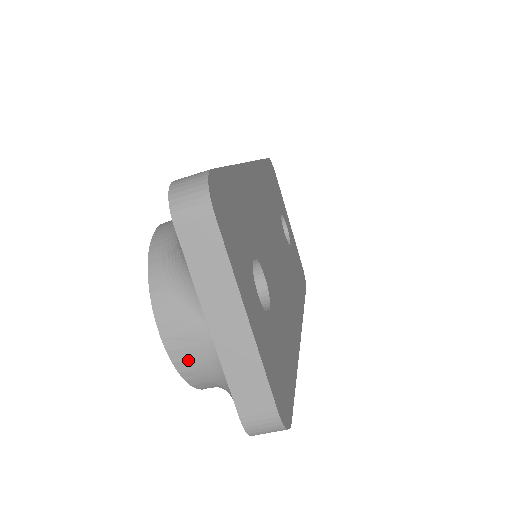
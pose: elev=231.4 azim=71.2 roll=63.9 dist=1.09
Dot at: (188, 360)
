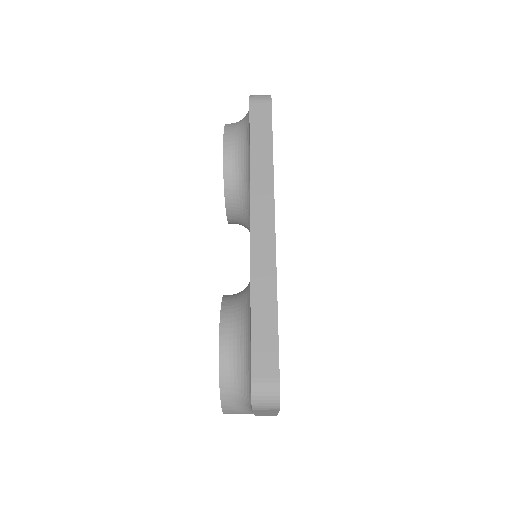
Dot at: occluded
